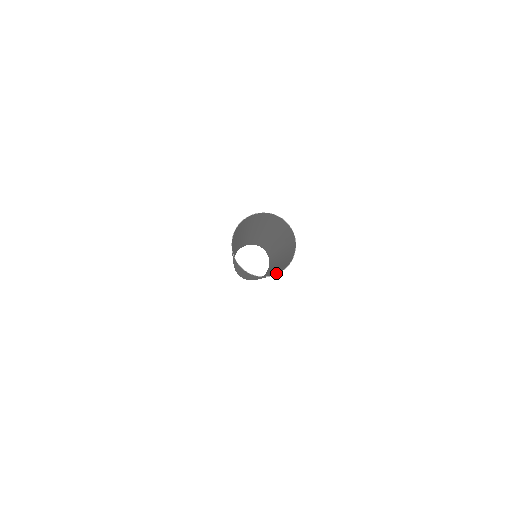
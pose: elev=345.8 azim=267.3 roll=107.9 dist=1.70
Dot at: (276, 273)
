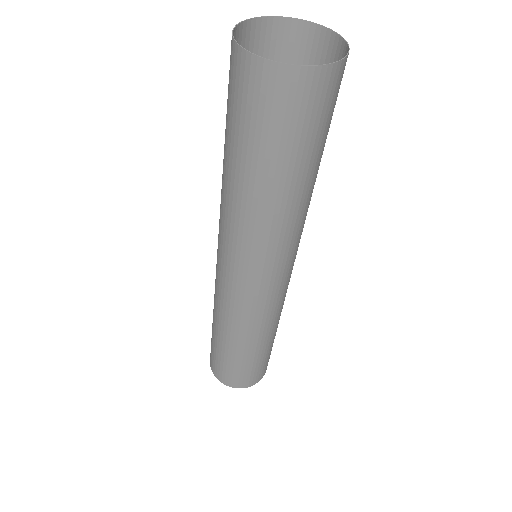
Dot at: (323, 106)
